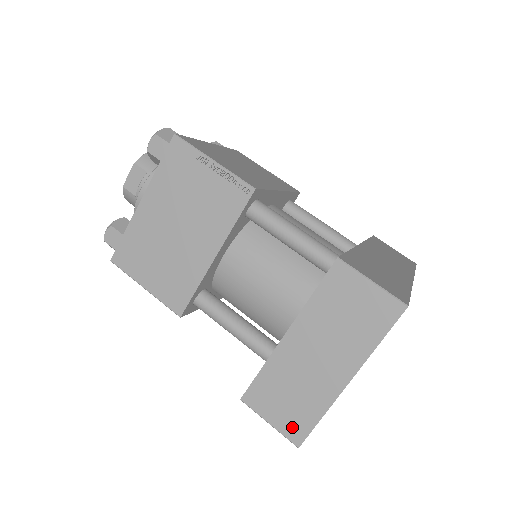
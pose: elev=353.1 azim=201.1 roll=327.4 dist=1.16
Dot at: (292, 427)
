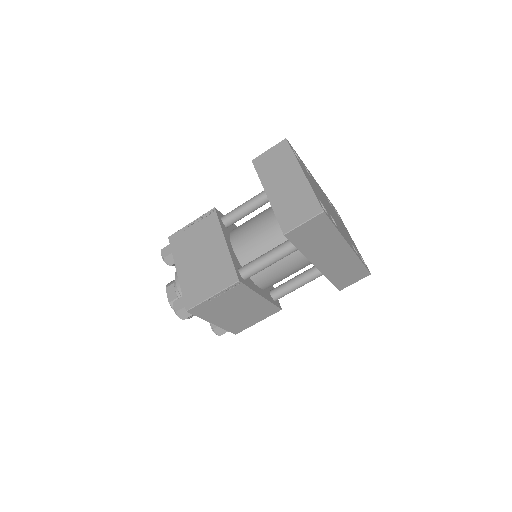
Dot at: (311, 210)
